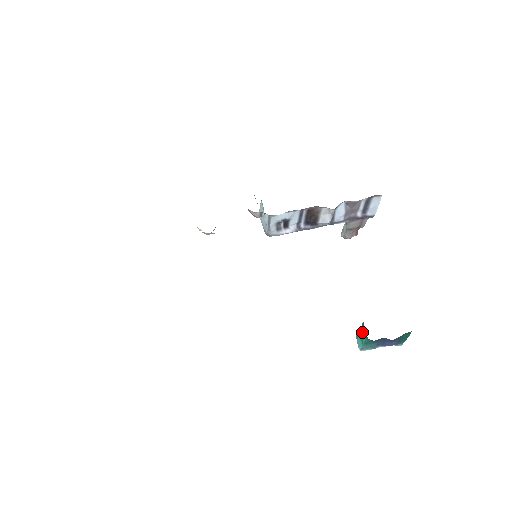
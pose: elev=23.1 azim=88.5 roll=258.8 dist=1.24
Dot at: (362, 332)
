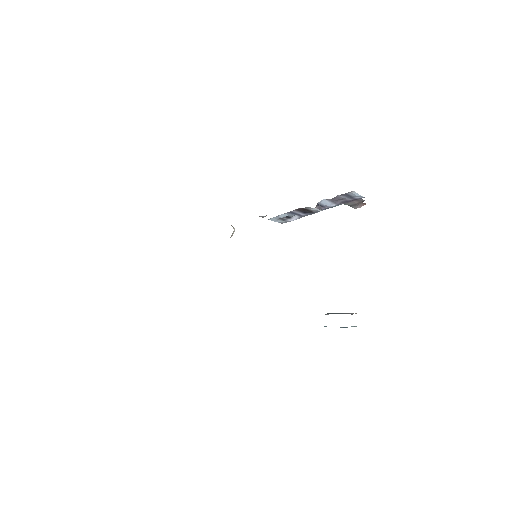
Dot at: occluded
